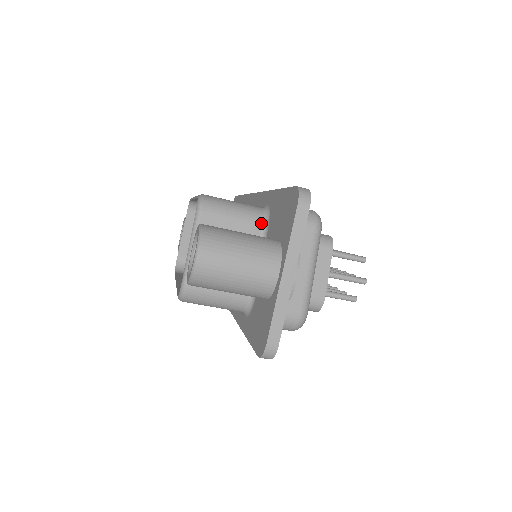
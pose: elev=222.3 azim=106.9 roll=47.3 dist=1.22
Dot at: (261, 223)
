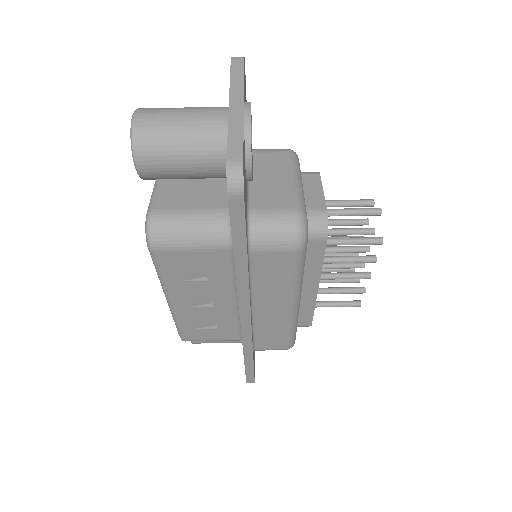
Dot at: occluded
